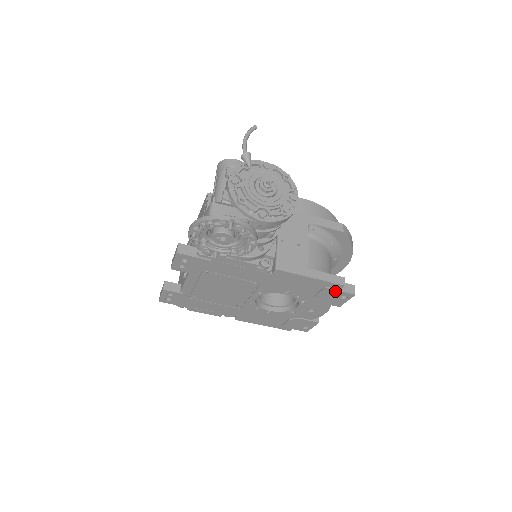
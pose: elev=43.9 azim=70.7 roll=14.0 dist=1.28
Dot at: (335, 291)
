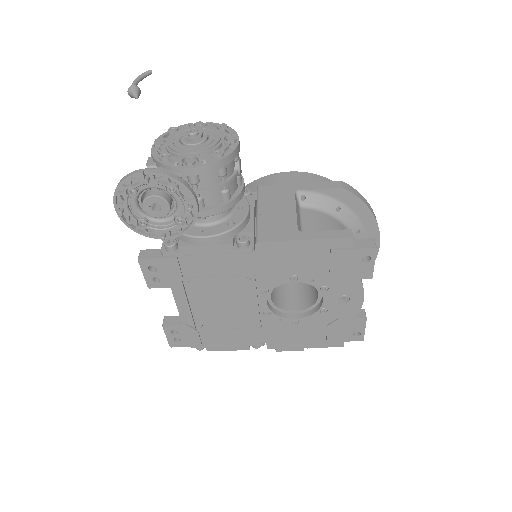
Dot at: (347, 251)
